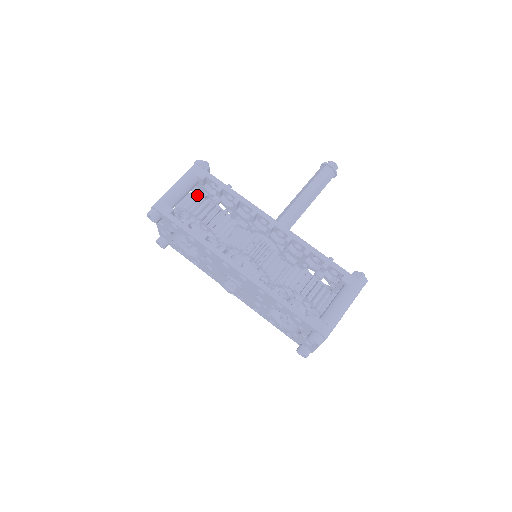
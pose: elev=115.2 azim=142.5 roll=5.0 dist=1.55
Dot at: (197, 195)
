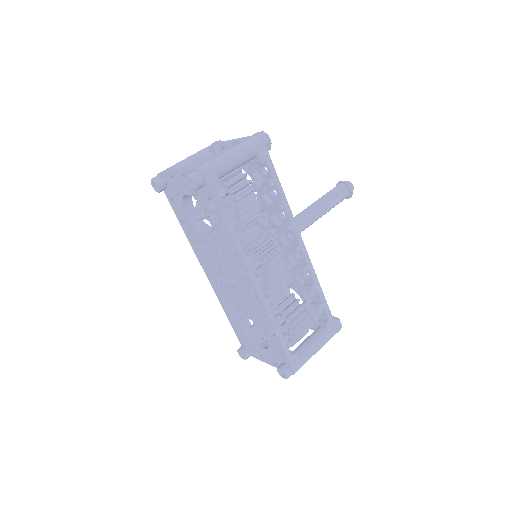
Dot at: (245, 174)
